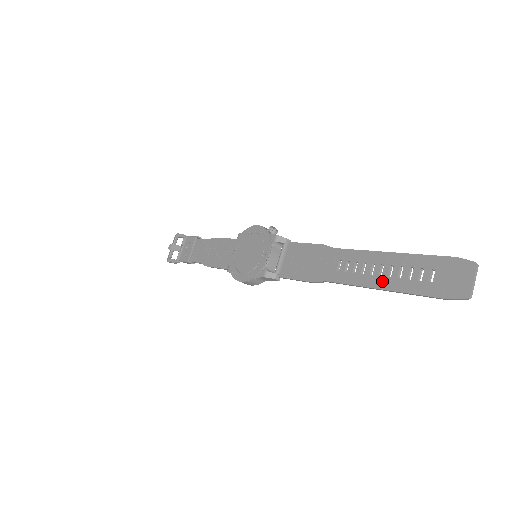
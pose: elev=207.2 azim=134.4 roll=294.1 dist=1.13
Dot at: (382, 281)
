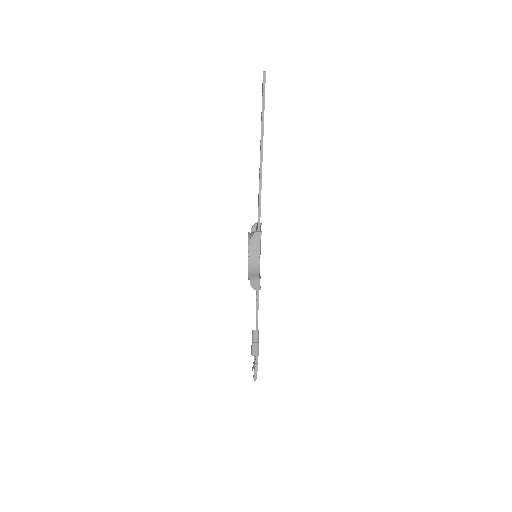
Dot at: (261, 135)
